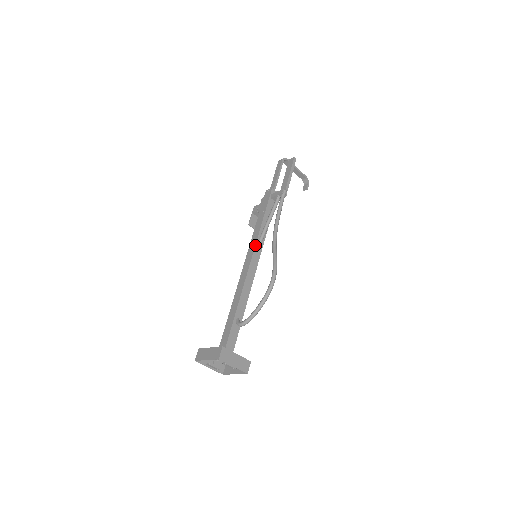
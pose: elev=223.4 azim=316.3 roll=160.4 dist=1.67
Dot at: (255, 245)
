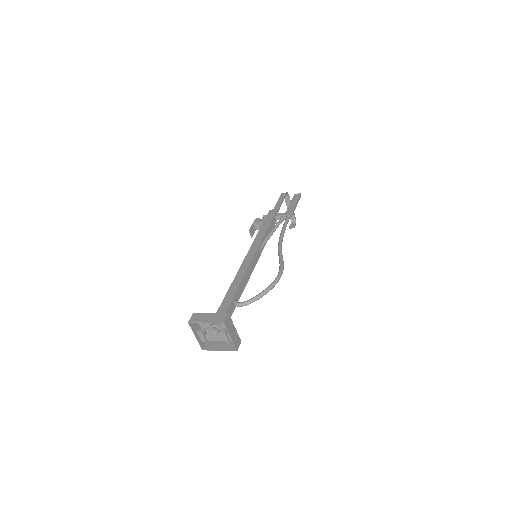
Dot at: (259, 246)
